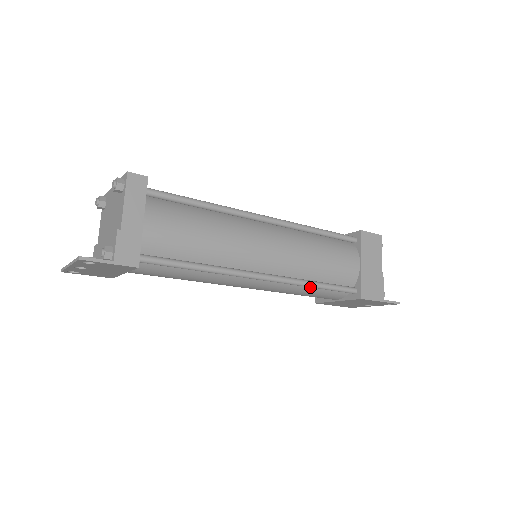
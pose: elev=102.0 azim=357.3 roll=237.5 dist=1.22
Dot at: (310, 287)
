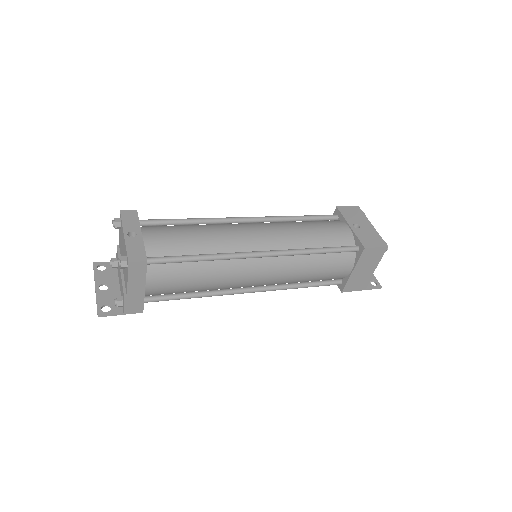
Dot at: occluded
